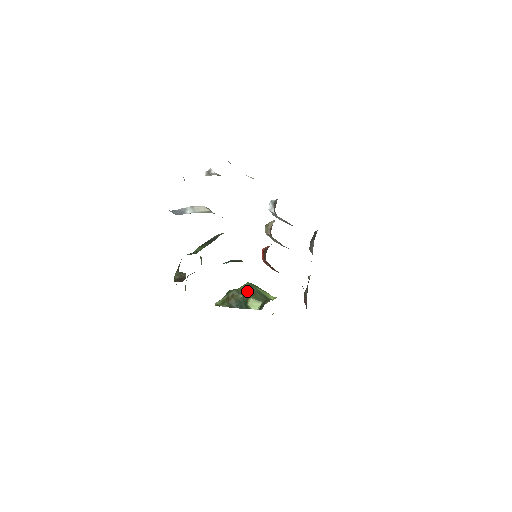
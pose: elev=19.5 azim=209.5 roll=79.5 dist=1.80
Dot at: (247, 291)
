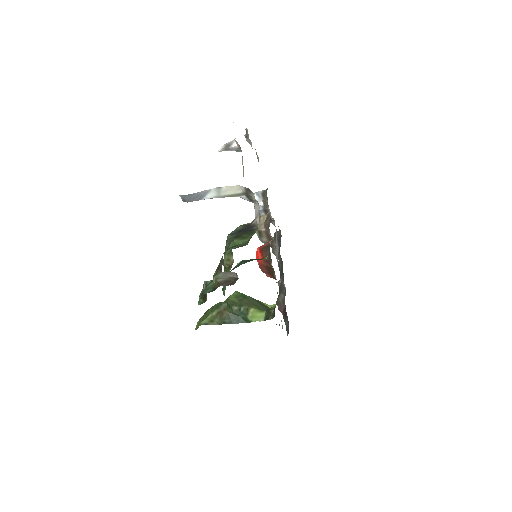
Dot at: (242, 301)
